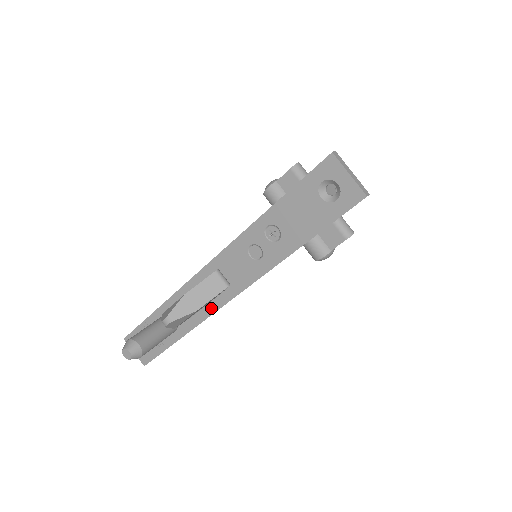
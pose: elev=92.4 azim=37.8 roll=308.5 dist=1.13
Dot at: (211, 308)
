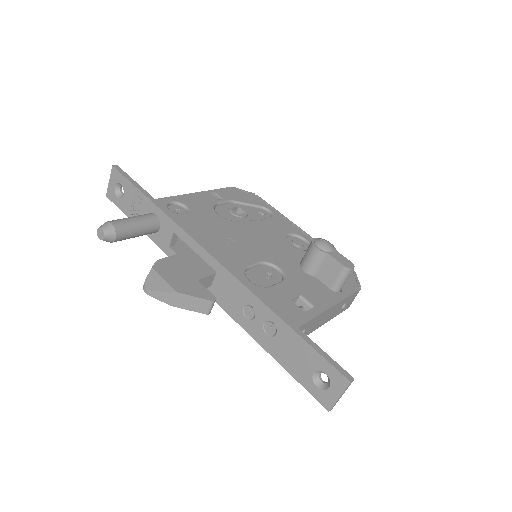
Dot at: occluded
